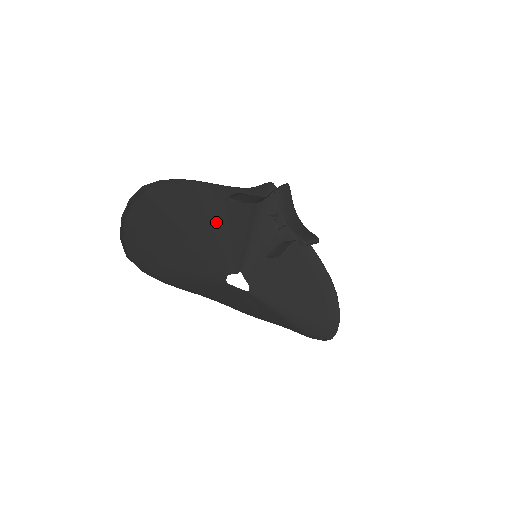
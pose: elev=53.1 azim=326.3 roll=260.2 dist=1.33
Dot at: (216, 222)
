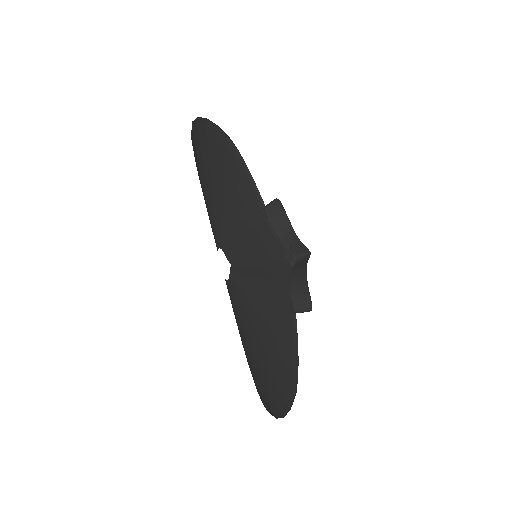
Dot at: (244, 216)
